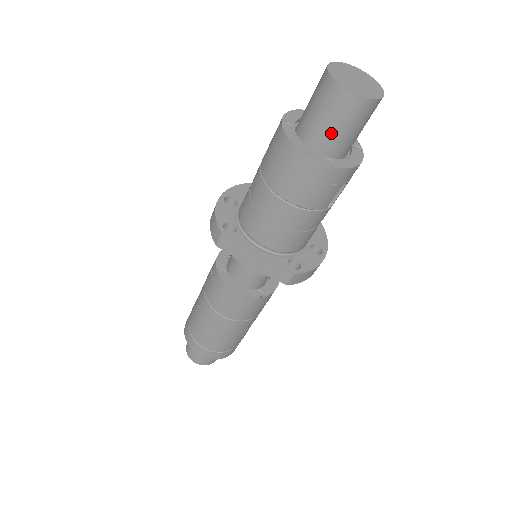
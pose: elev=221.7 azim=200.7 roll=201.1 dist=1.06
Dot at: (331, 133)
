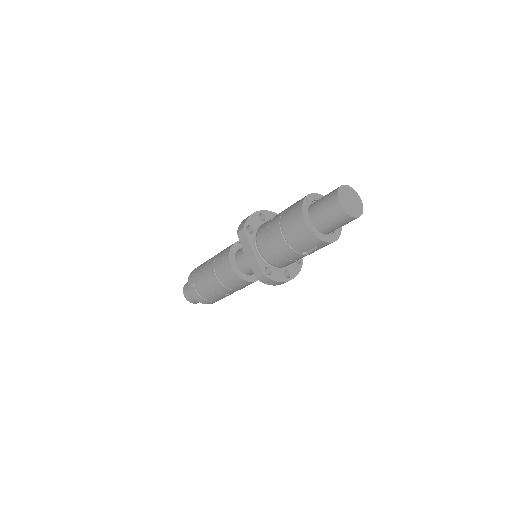
Dot at: (322, 217)
